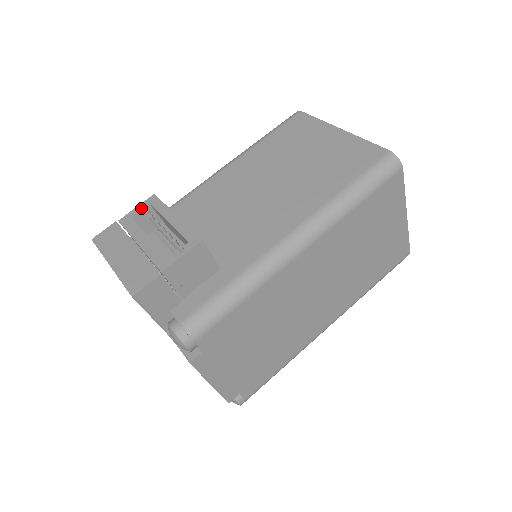
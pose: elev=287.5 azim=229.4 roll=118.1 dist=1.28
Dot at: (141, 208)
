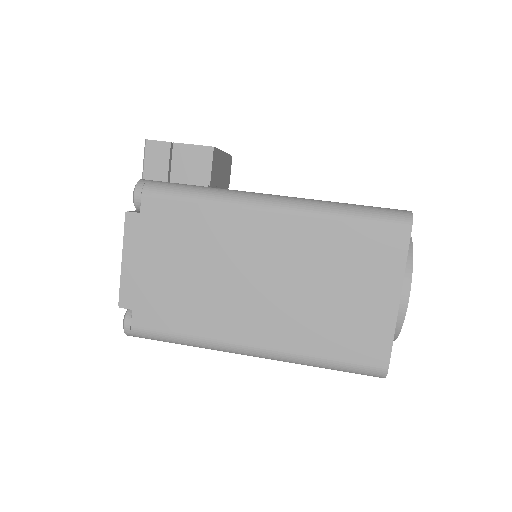
Dot at: occluded
